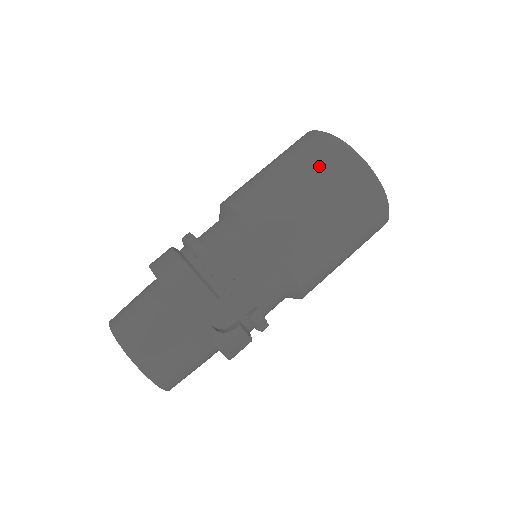
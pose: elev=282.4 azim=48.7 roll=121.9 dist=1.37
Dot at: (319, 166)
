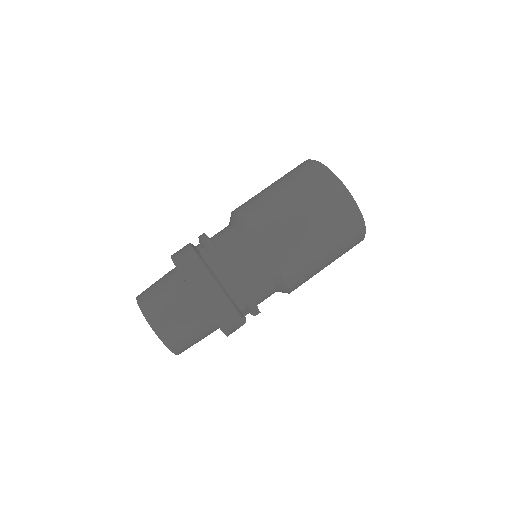
Dot at: (337, 229)
